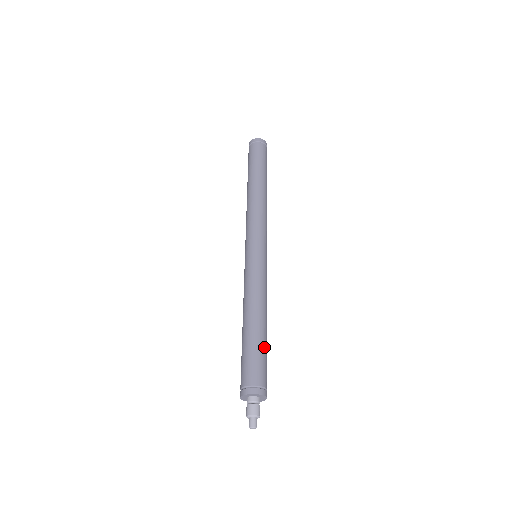
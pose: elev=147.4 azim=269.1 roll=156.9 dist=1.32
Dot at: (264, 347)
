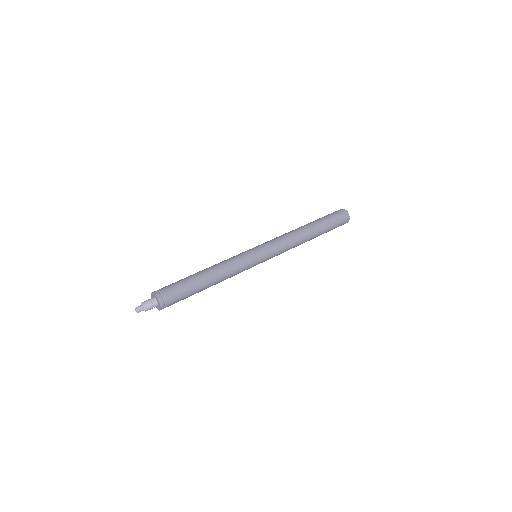
Dot at: (193, 289)
